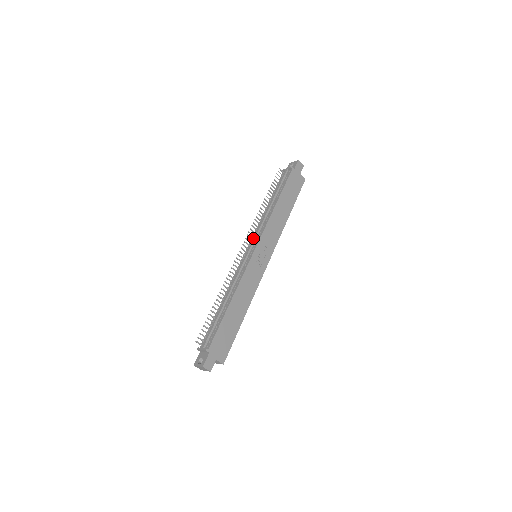
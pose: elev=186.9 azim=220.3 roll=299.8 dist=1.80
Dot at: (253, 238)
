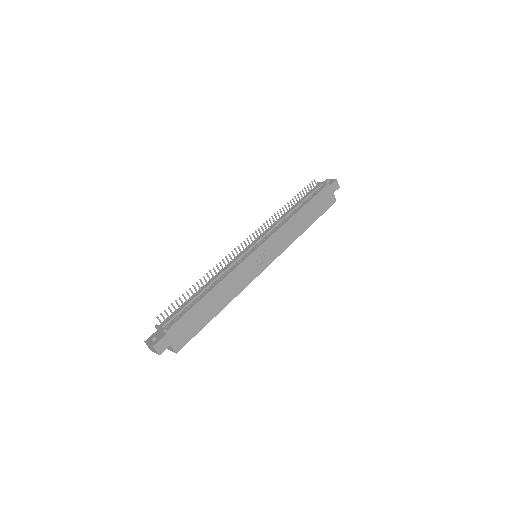
Dot at: (260, 236)
